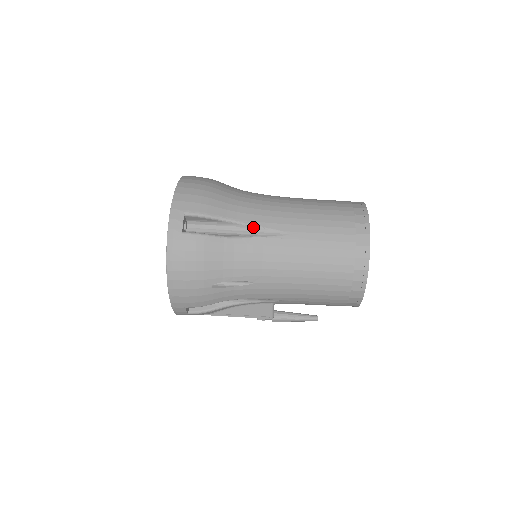
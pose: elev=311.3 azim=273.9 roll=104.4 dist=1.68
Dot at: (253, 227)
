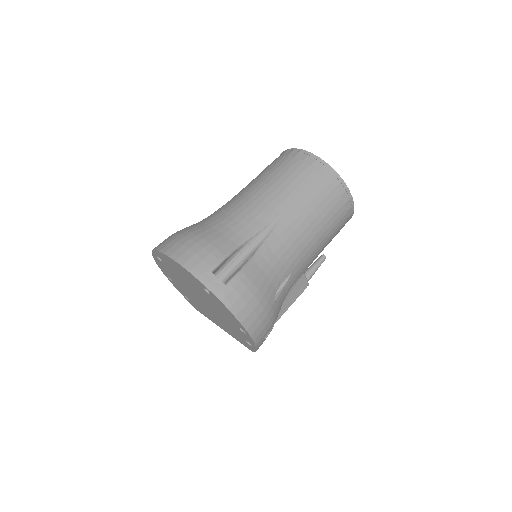
Dot at: (258, 233)
